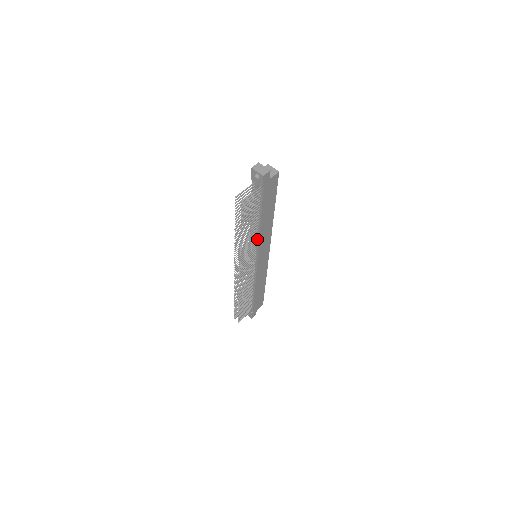
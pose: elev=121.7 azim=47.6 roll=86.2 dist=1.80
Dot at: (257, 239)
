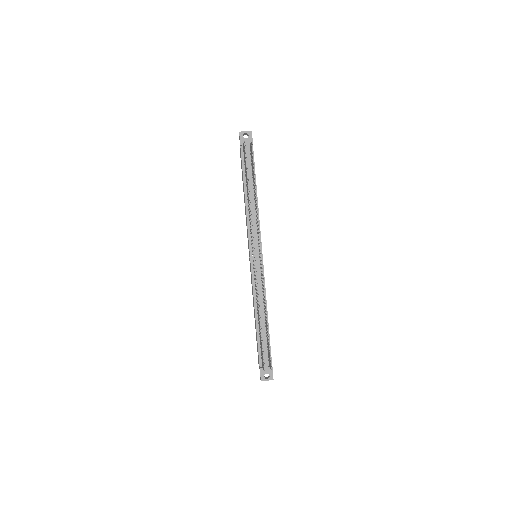
Dot at: occluded
